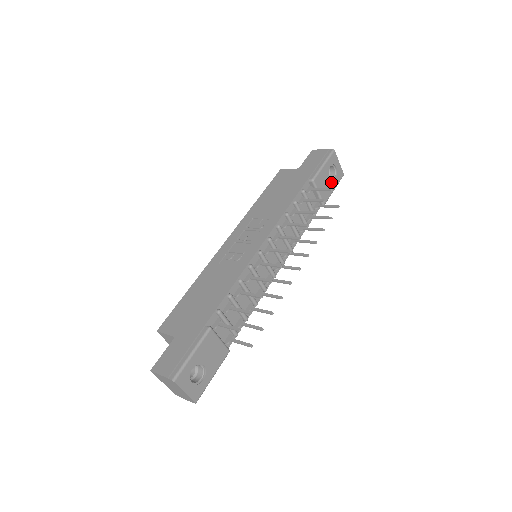
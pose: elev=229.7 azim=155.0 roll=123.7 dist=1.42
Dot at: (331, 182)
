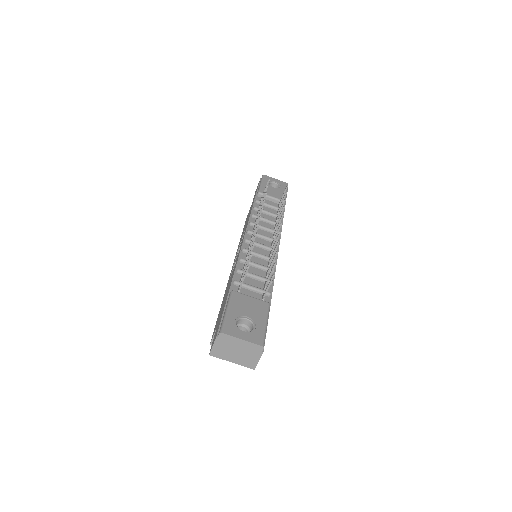
Dot at: (278, 189)
